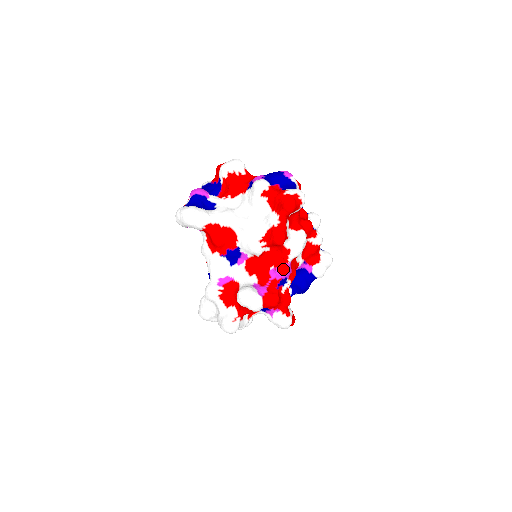
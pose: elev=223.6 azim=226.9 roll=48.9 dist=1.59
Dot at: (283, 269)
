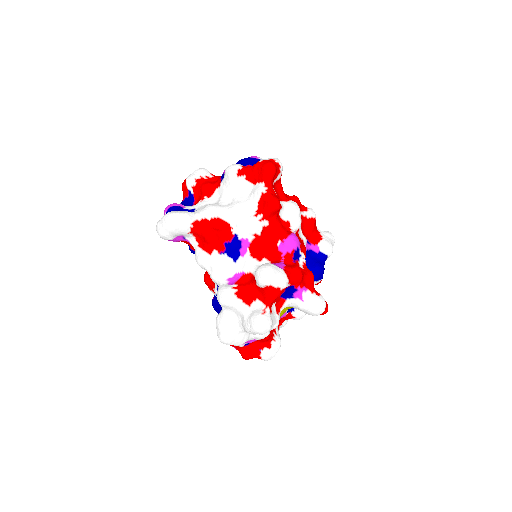
Dot at: (291, 238)
